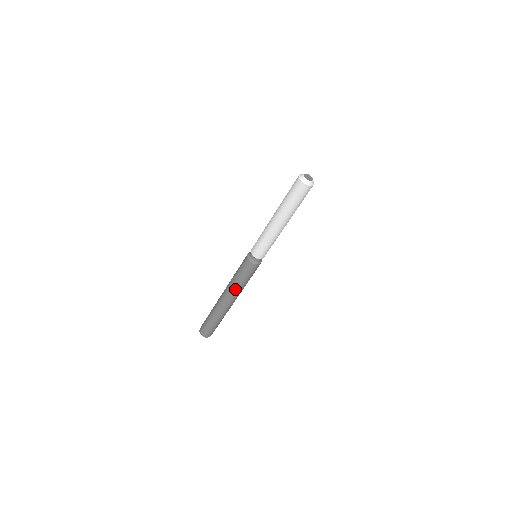
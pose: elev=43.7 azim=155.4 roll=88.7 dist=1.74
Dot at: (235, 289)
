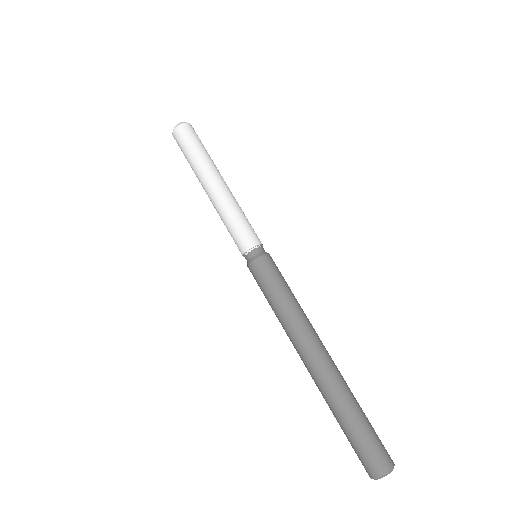
Dot at: (297, 319)
